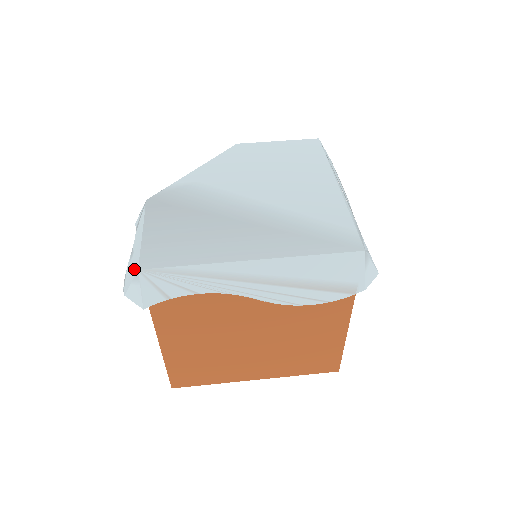
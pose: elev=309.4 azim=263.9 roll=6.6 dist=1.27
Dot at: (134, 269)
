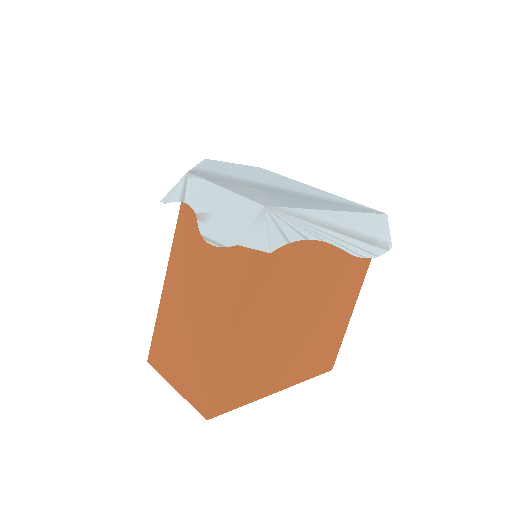
Dot at: (245, 214)
